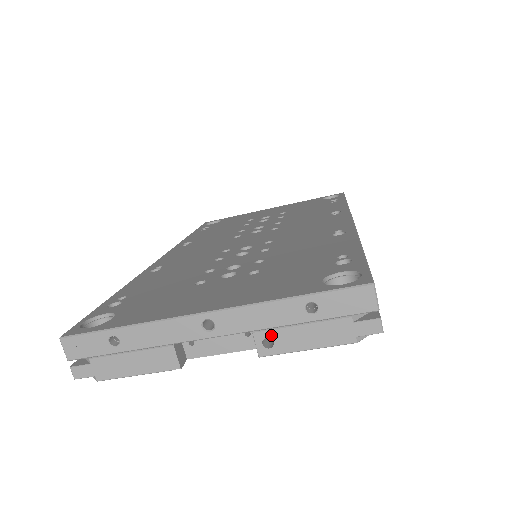
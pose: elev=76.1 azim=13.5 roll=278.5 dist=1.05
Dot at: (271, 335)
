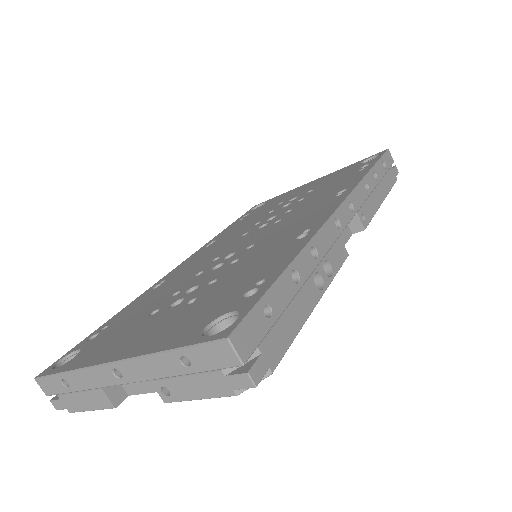
Dot at: (165, 384)
